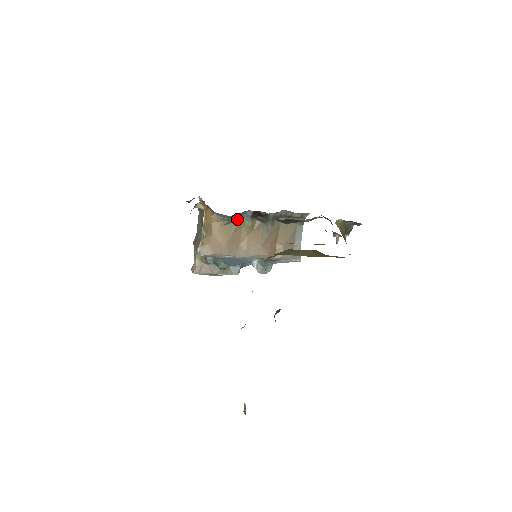
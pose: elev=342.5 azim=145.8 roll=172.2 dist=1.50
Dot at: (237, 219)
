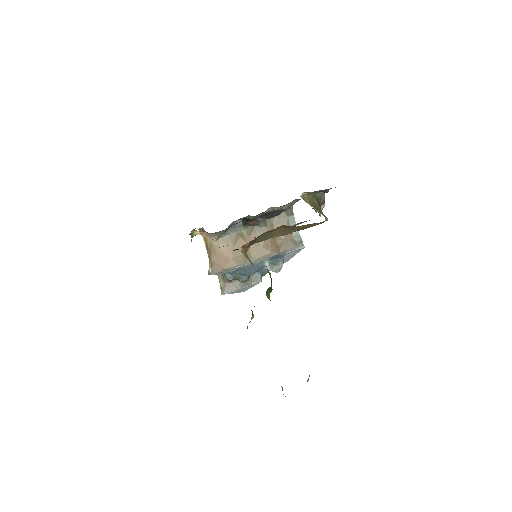
Dot at: (223, 230)
